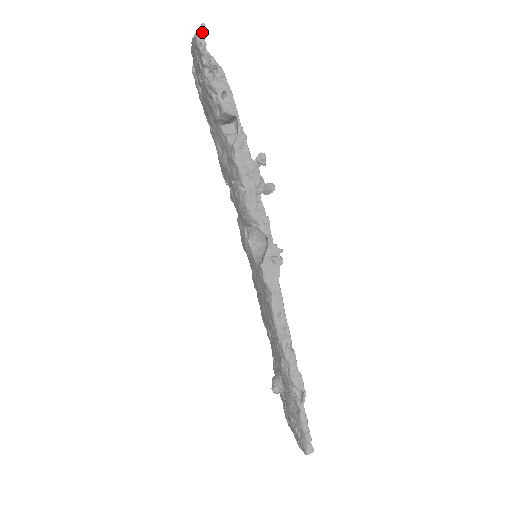
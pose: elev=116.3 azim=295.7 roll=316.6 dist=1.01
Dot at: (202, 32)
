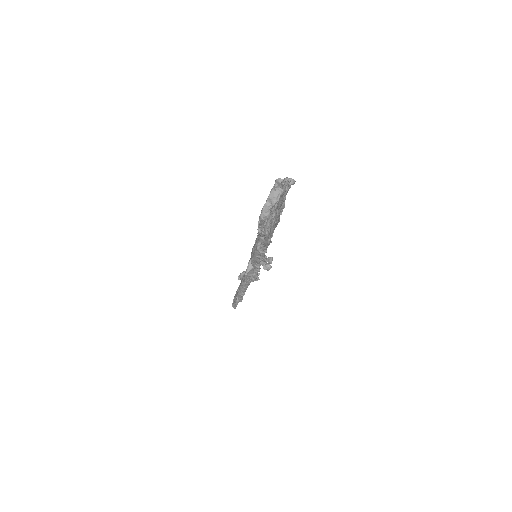
Dot at: (264, 221)
